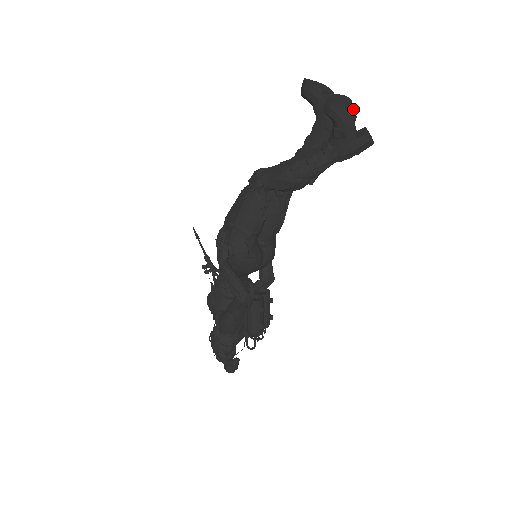
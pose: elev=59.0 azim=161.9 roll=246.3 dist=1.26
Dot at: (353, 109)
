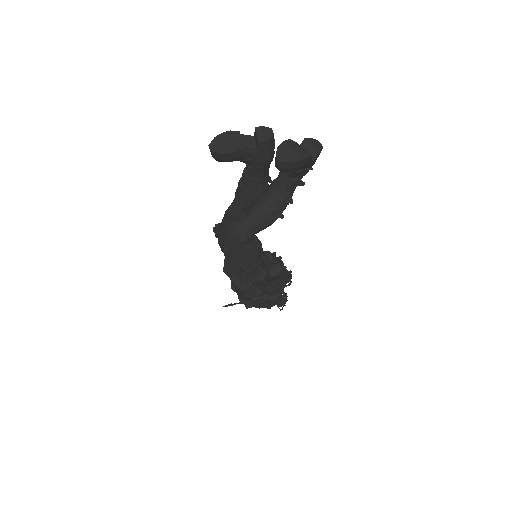
Dot at: (295, 144)
